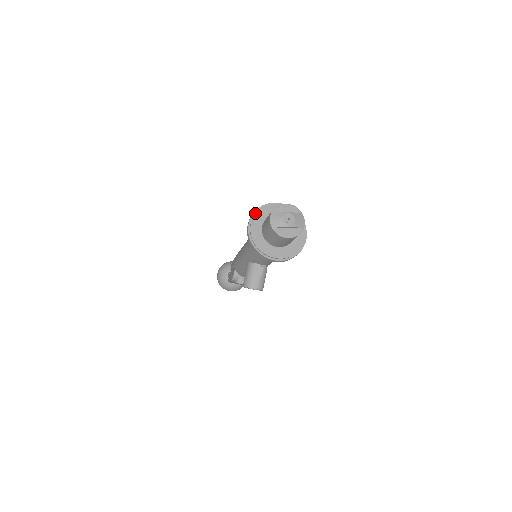
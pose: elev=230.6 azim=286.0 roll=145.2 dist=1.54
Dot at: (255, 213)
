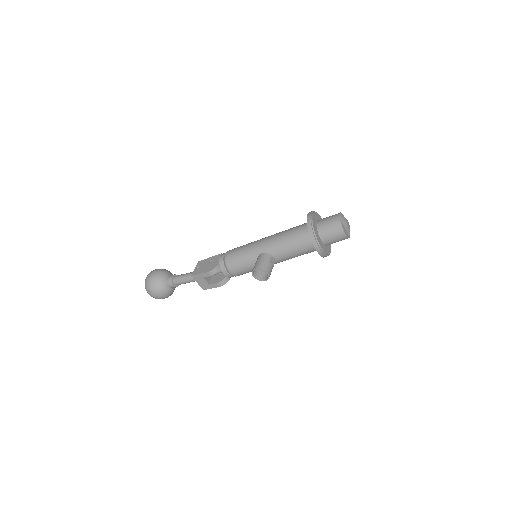
Dot at: (314, 212)
